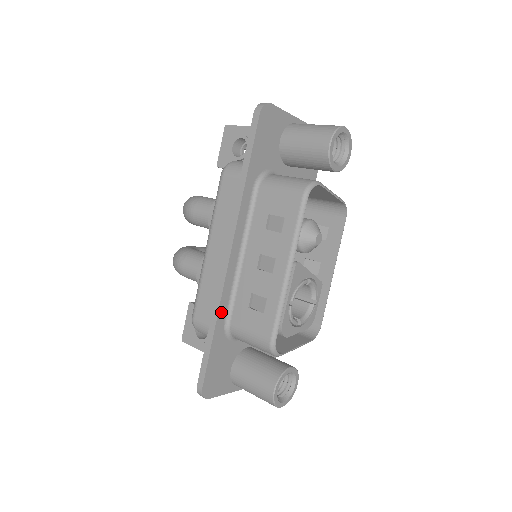
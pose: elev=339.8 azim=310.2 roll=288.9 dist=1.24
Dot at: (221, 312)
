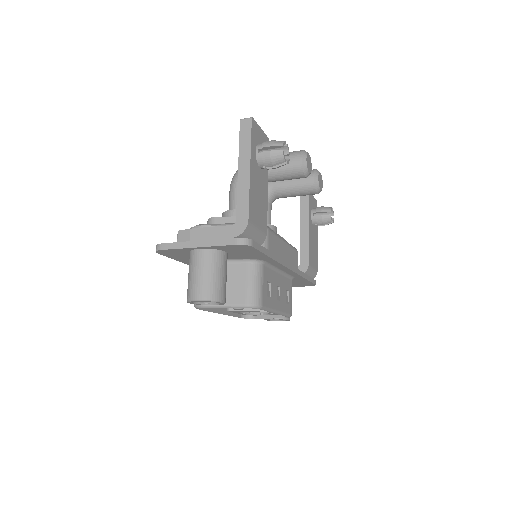
Dot at: occluded
